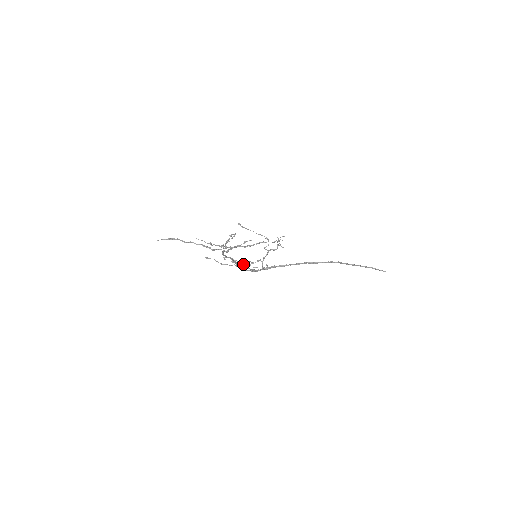
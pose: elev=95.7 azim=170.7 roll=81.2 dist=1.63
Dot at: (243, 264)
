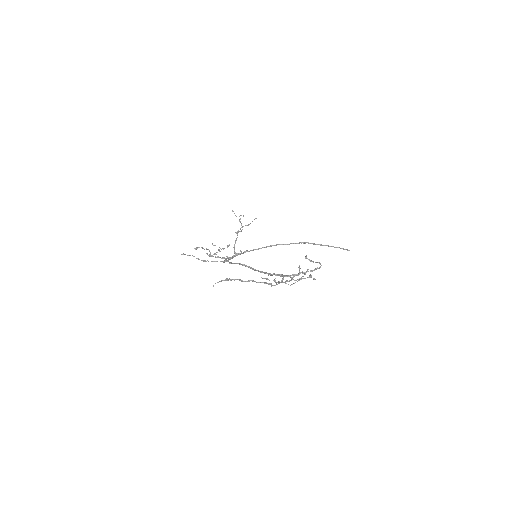
Dot at: (215, 253)
